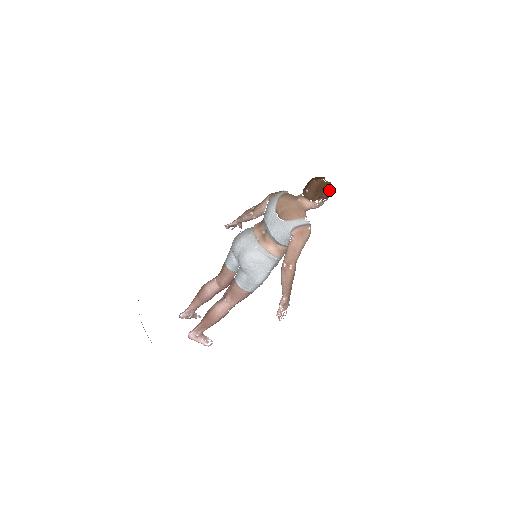
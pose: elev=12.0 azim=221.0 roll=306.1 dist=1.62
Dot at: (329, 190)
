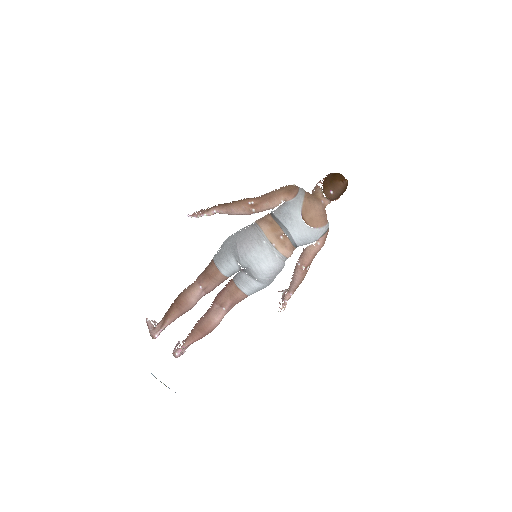
Dot at: occluded
